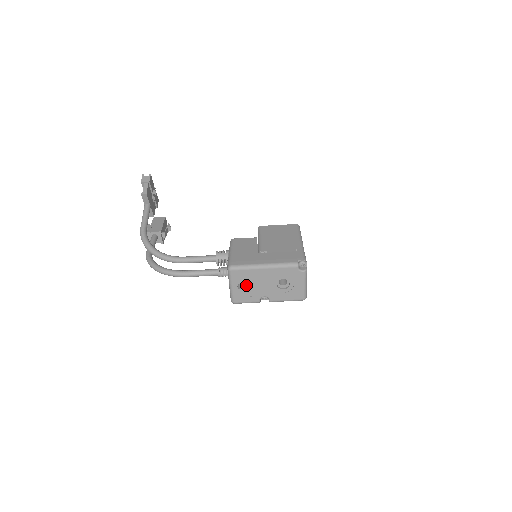
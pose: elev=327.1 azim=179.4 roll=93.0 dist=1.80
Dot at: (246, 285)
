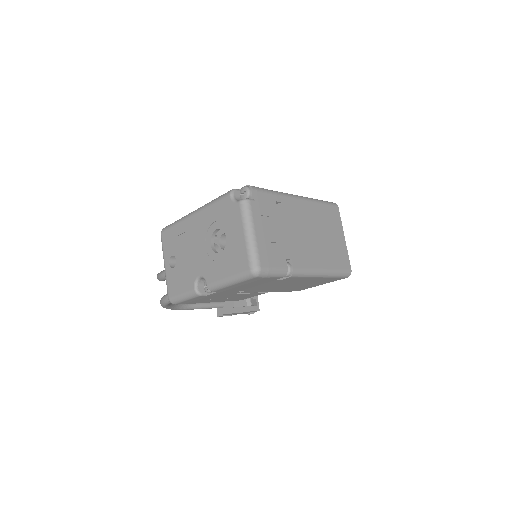
Dot at: (178, 257)
